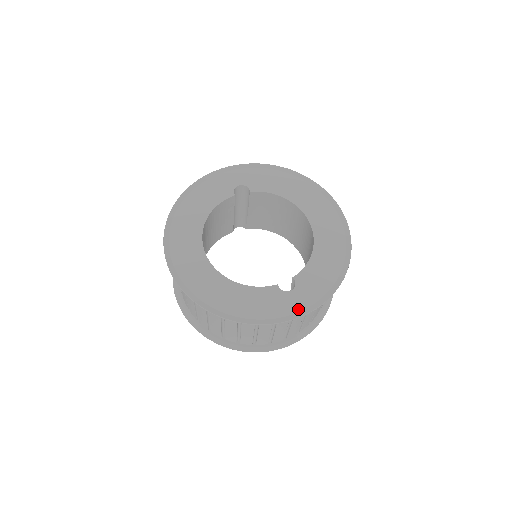
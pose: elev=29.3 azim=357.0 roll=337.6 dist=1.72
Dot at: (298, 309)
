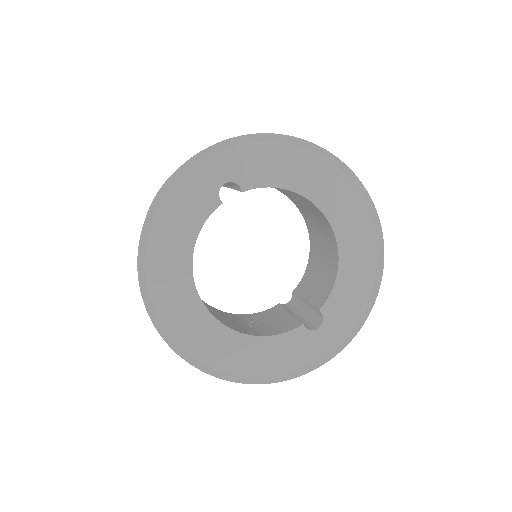
Dot at: (330, 348)
